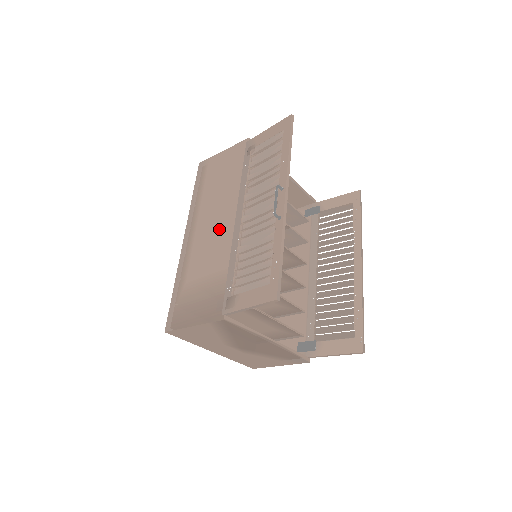
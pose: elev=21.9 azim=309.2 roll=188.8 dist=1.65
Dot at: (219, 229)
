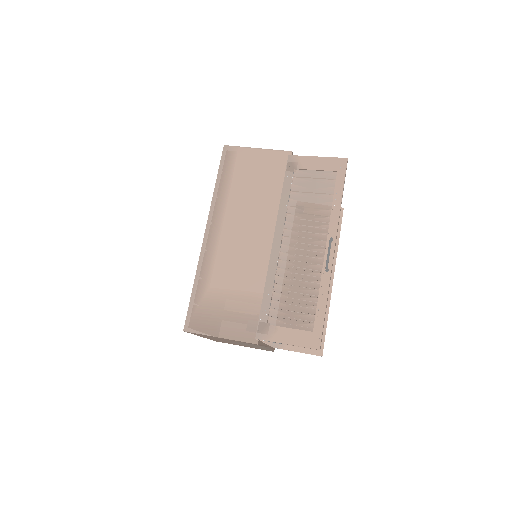
Dot at: (252, 244)
